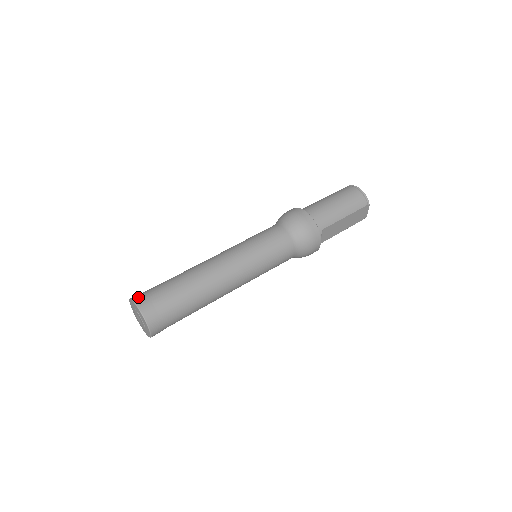
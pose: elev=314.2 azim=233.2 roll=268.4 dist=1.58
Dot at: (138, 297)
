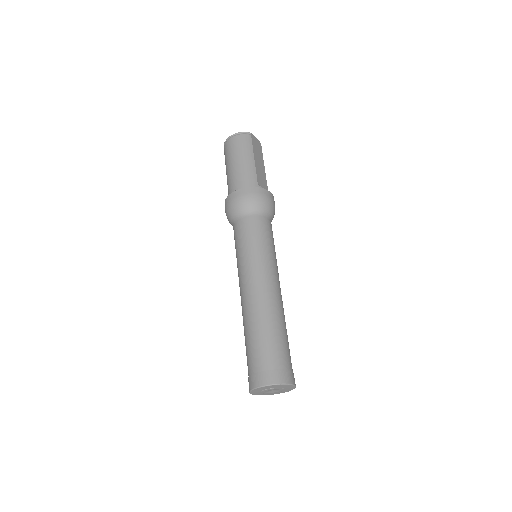
Dot at: (252, 382)
